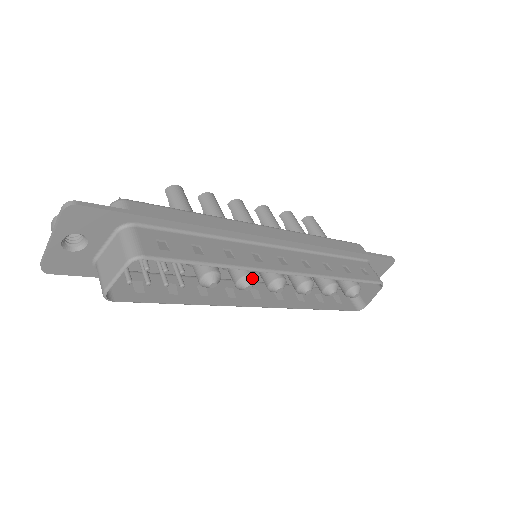
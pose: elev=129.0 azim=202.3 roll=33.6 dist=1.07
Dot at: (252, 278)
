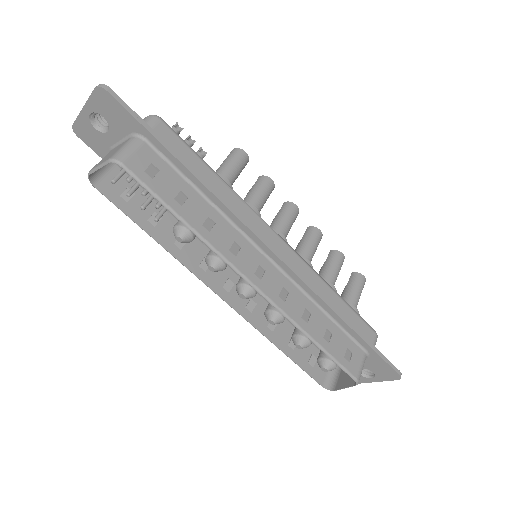
Dot at: (220, 263)
